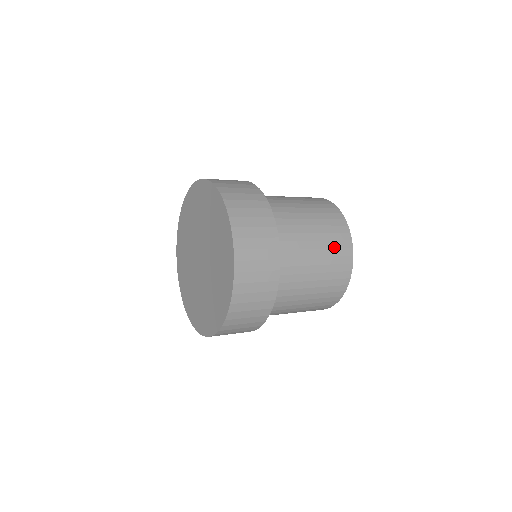
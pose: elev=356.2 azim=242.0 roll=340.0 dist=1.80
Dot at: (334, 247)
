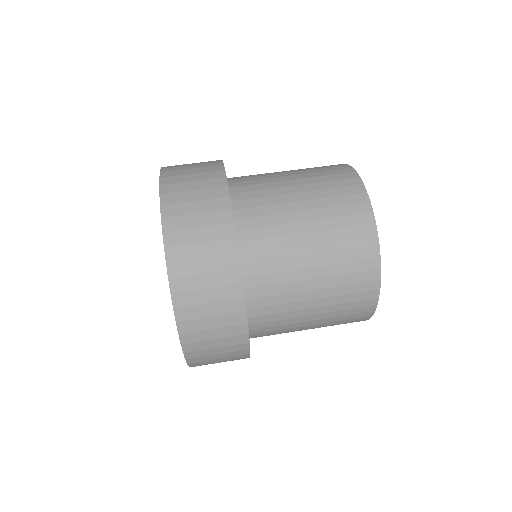
Dot at: (346, 301)
